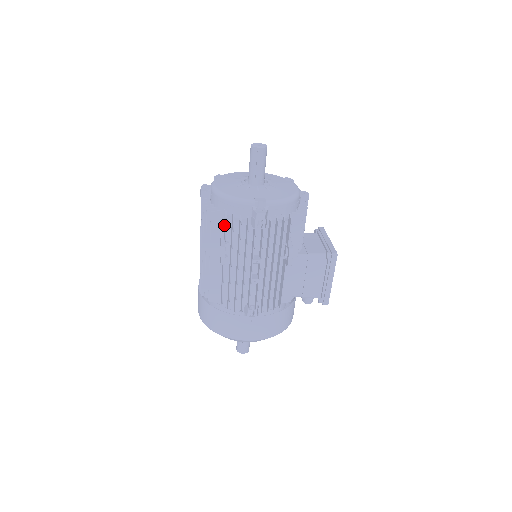
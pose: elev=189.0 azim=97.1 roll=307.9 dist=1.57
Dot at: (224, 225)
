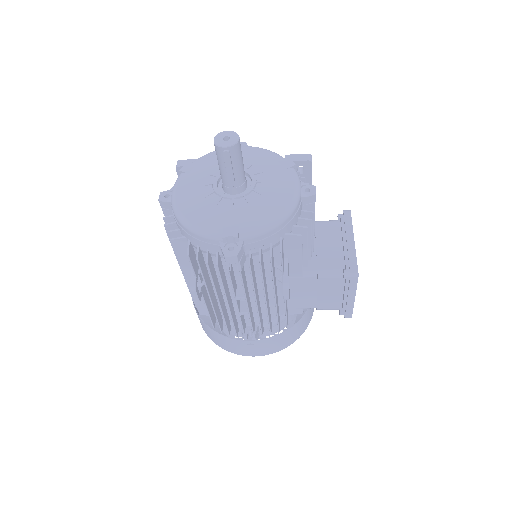
Dot at: occluded
